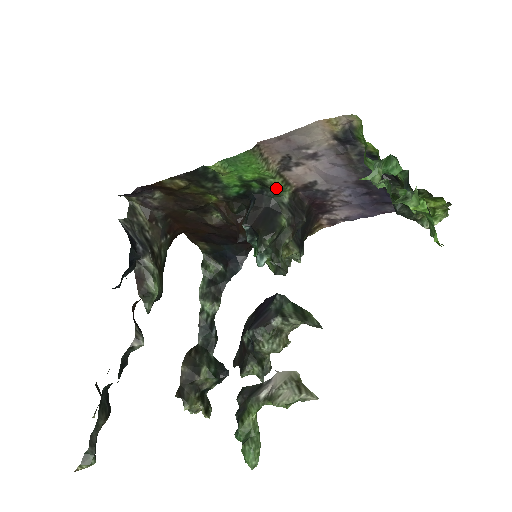
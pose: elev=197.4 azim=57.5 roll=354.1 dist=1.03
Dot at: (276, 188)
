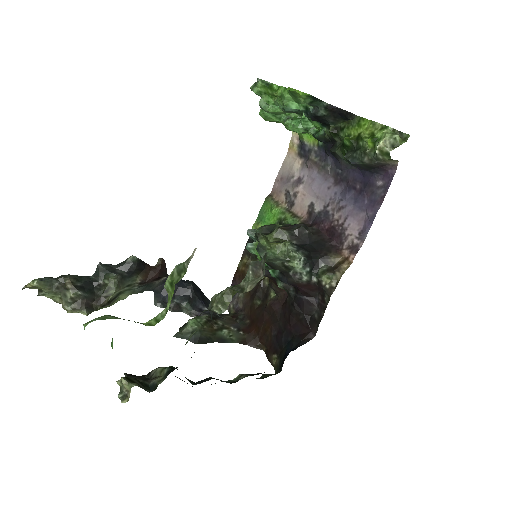
Dot at: (287, 220)
